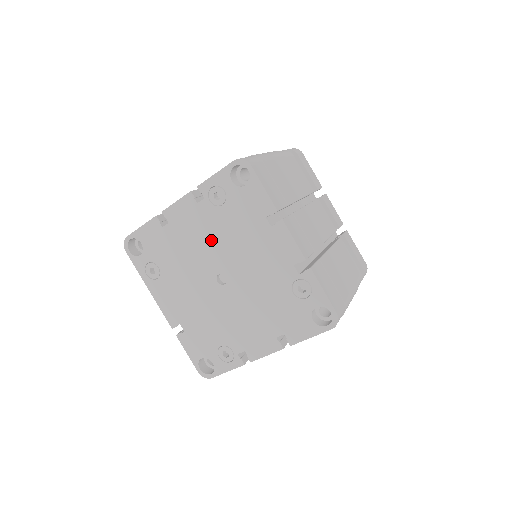
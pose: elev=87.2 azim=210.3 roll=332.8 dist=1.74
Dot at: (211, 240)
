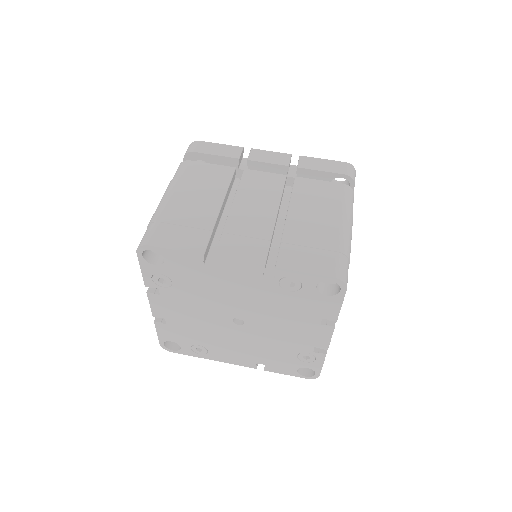
Dot at: (199, 307)
